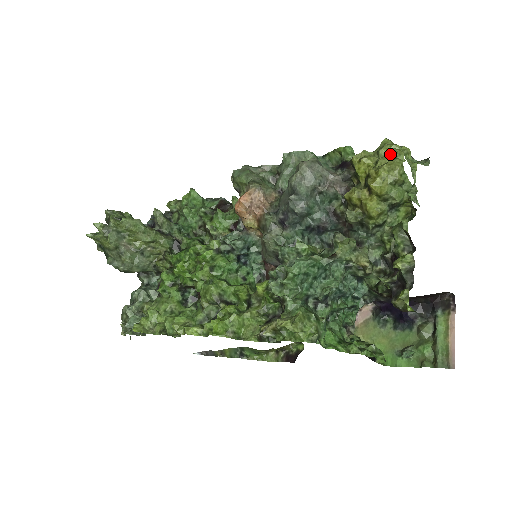
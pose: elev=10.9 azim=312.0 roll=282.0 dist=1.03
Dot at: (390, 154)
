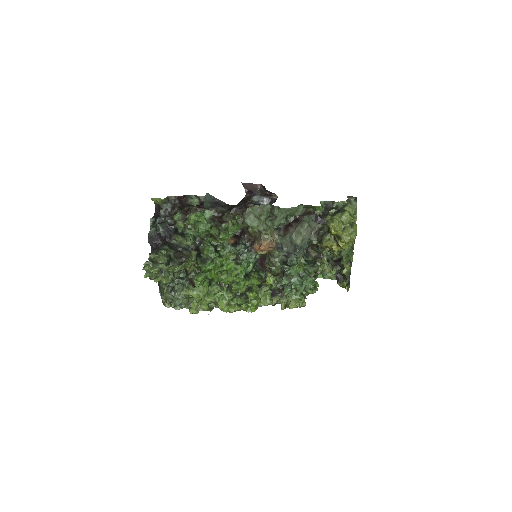
Dot at: (349, 223)
